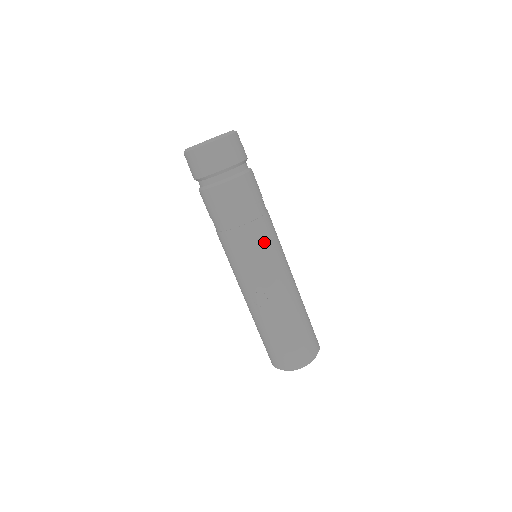
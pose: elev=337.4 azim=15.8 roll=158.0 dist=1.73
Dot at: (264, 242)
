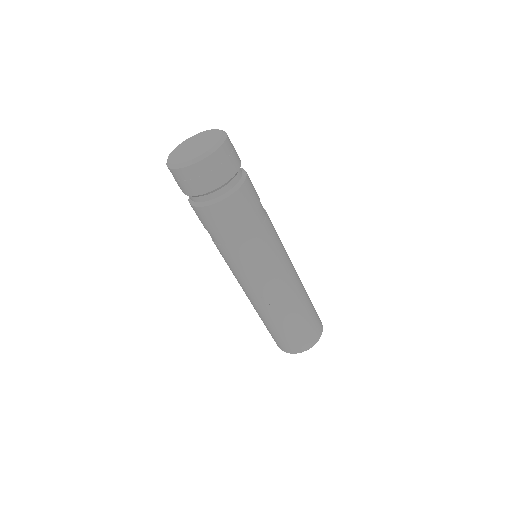
Dot at: (262, 255)
